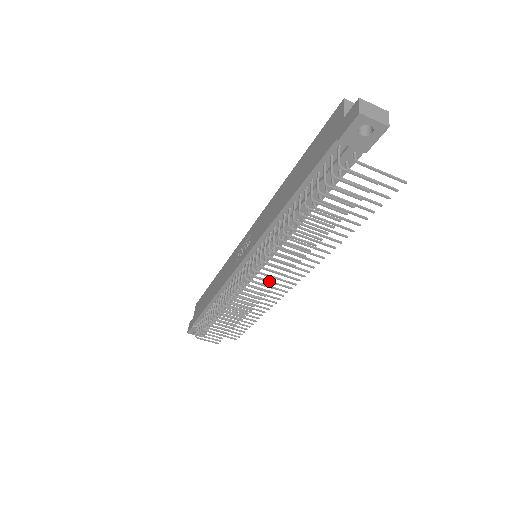
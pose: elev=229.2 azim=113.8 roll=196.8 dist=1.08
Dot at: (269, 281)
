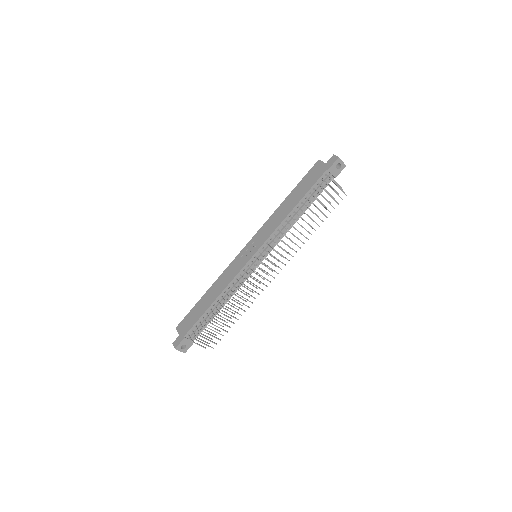
Dot at: (273, 264)
